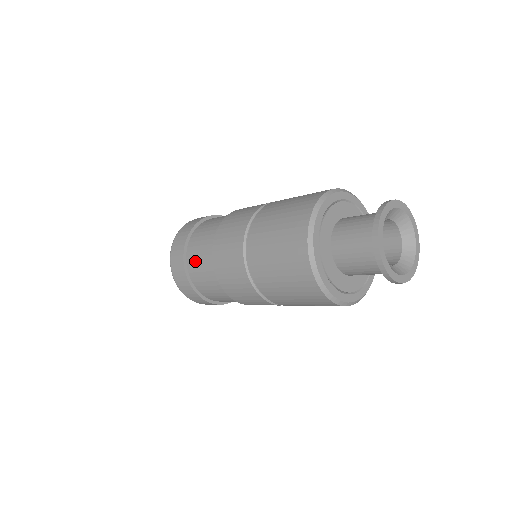
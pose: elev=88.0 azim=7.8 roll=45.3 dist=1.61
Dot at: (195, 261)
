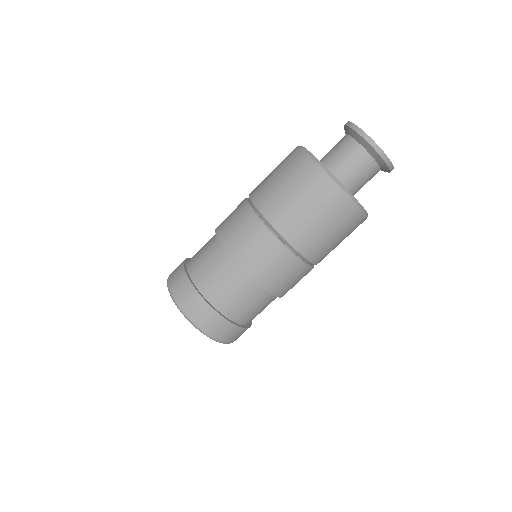
Dot at: (223, 295)
